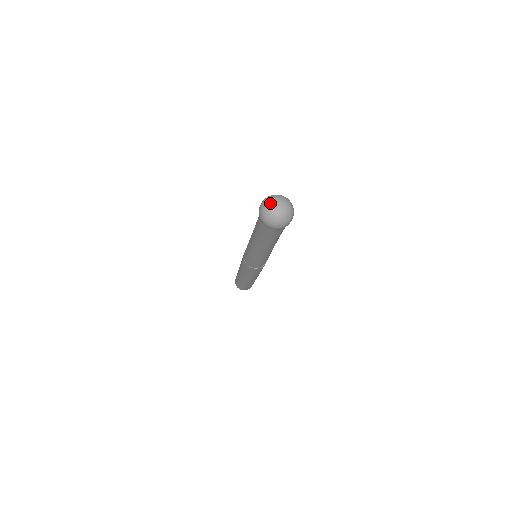
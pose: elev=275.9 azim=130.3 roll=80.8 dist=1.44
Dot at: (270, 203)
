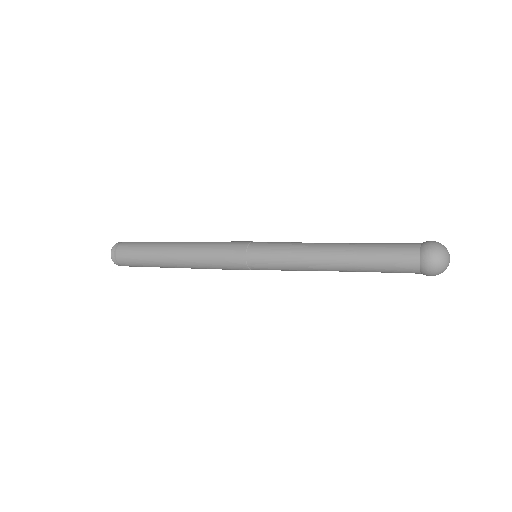
Dot at: (447, 254)
